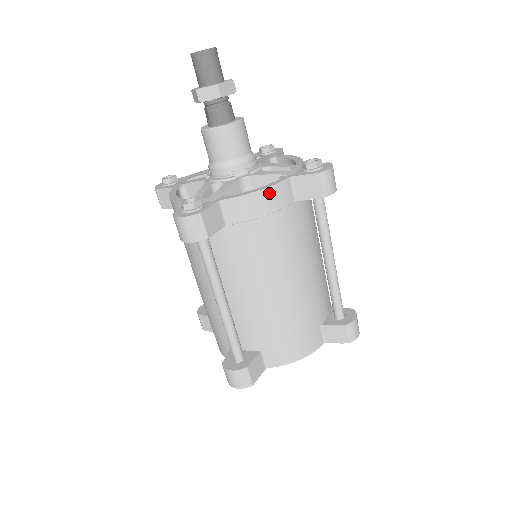
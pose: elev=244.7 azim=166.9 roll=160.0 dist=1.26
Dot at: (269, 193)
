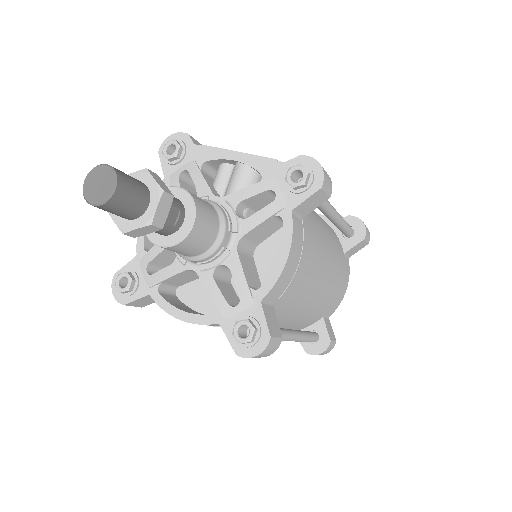
Dot at: (192, 323)
